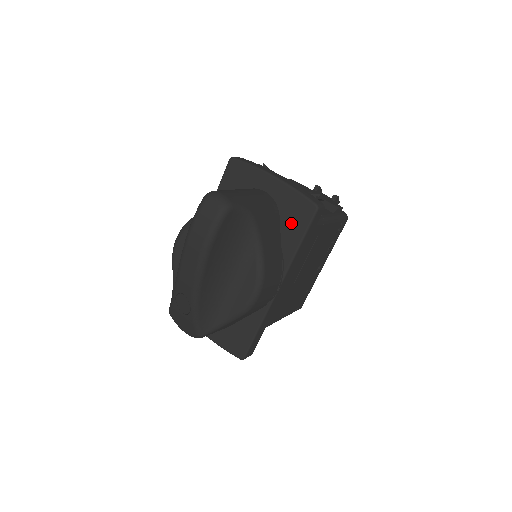
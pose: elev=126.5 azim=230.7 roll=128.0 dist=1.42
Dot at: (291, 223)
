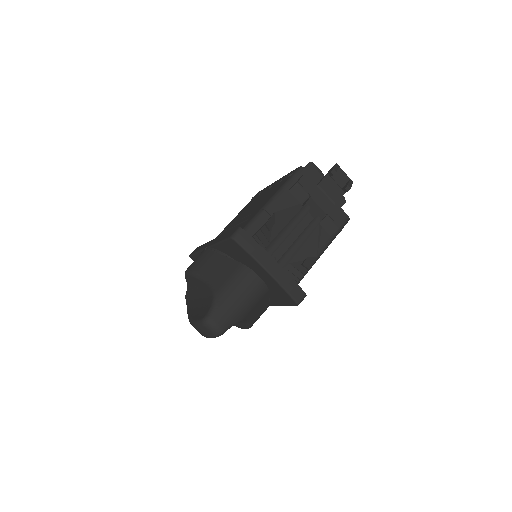
Dot at: (278, 296)
